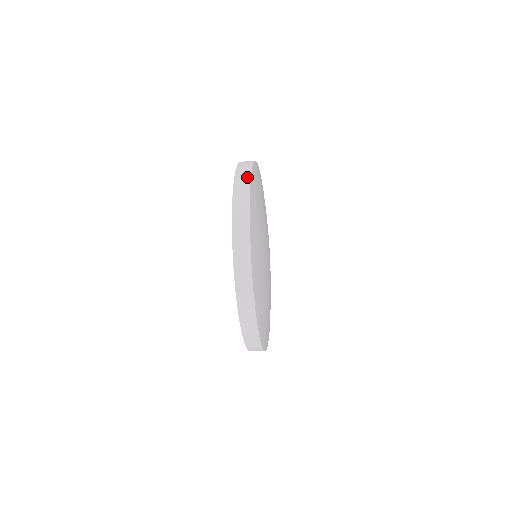
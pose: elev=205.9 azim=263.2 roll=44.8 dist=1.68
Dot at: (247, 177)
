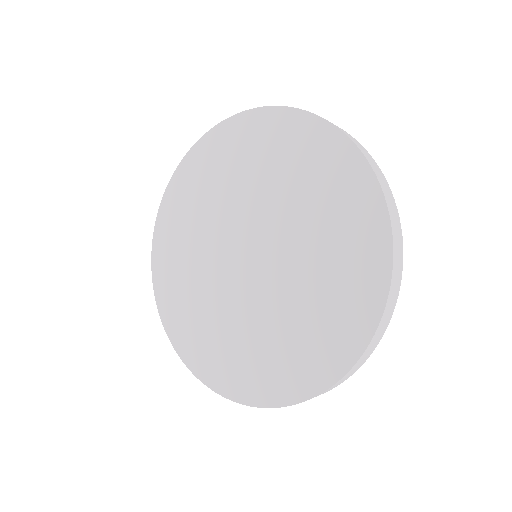
Dot at: occluded
